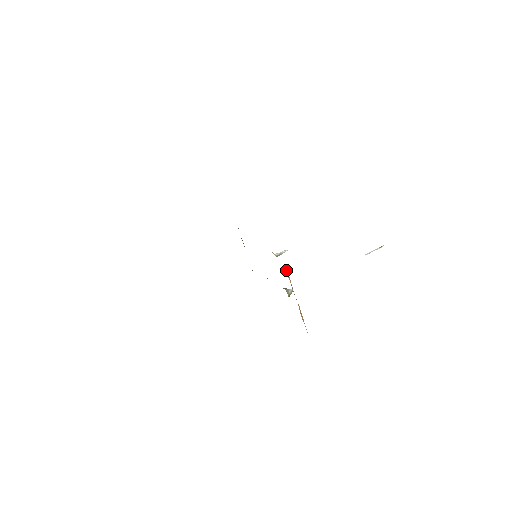
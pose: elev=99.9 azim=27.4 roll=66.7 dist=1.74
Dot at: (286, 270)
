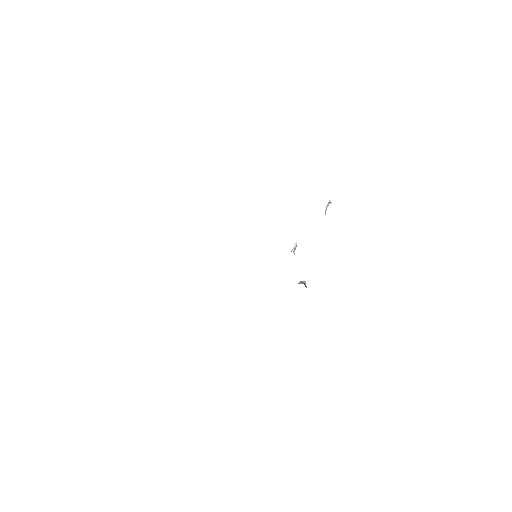
Dot at: occluded
